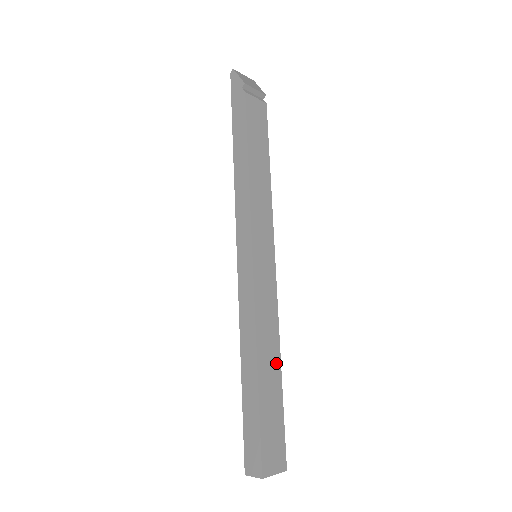
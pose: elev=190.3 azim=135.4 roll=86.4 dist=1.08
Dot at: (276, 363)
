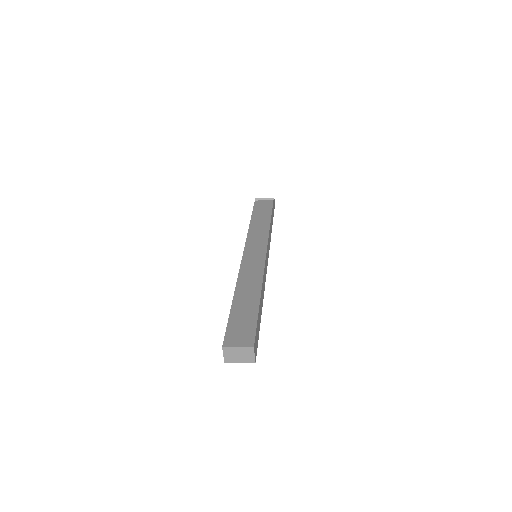
Dot at: (255, 292)
